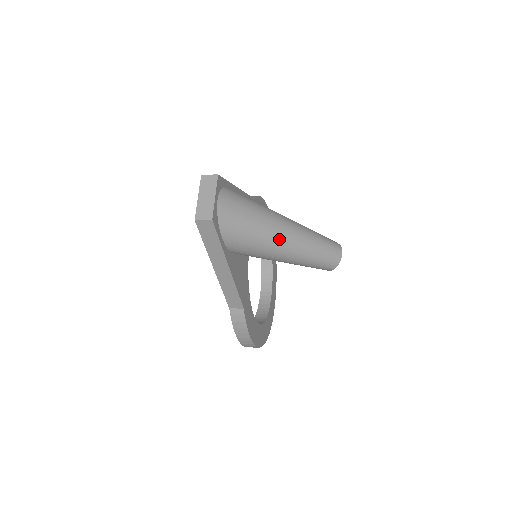
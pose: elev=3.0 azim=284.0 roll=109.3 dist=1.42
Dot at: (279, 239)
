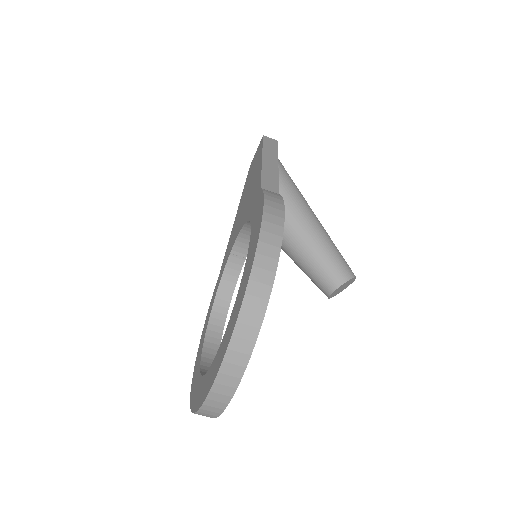
Dot at: occluded
